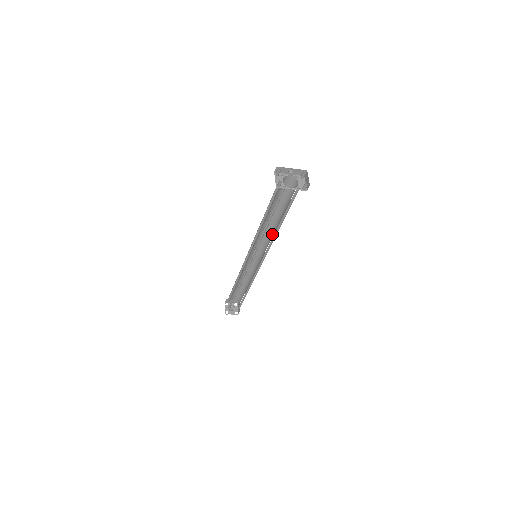
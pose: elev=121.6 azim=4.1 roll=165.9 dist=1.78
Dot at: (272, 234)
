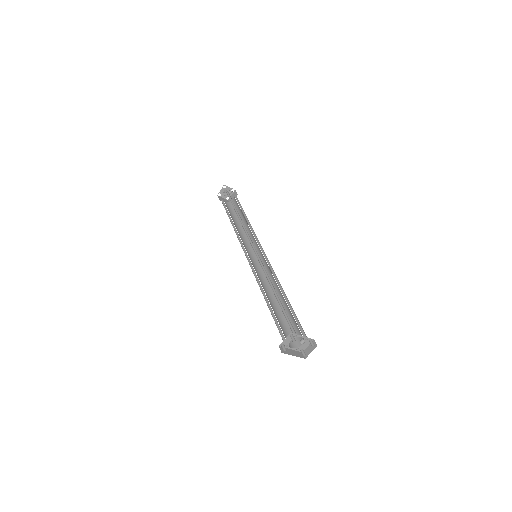
Dot at: (274, 282)
